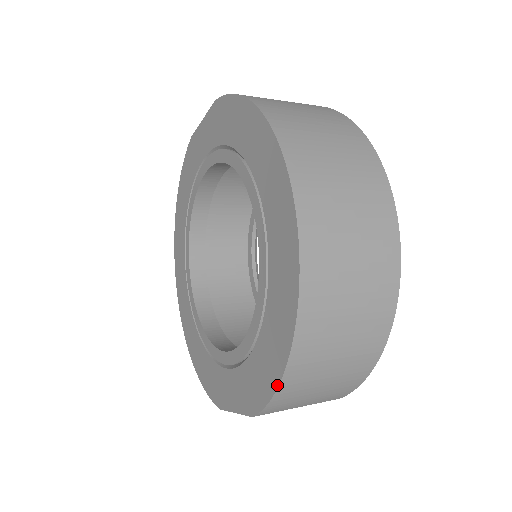
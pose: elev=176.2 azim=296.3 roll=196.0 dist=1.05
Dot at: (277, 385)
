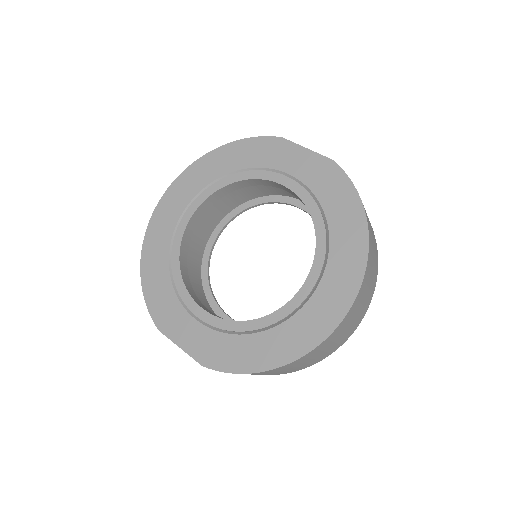
Dot at: (249, 372)
